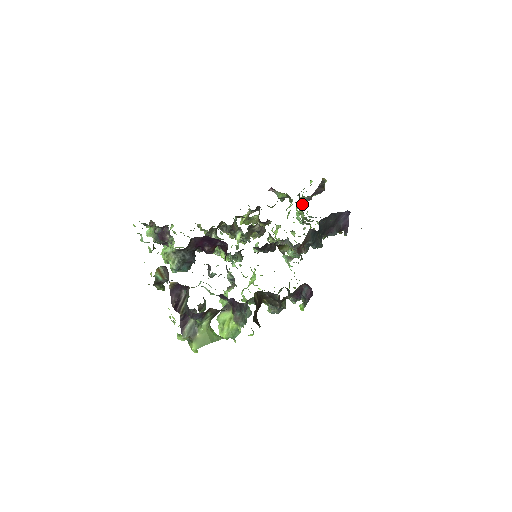
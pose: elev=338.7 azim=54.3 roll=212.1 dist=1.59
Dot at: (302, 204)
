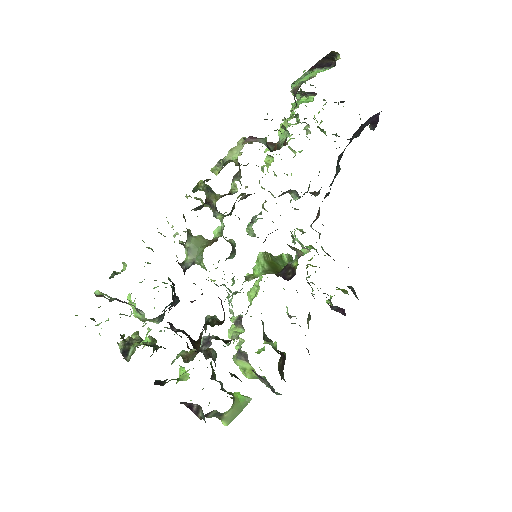
Dot at: (298, 93)
